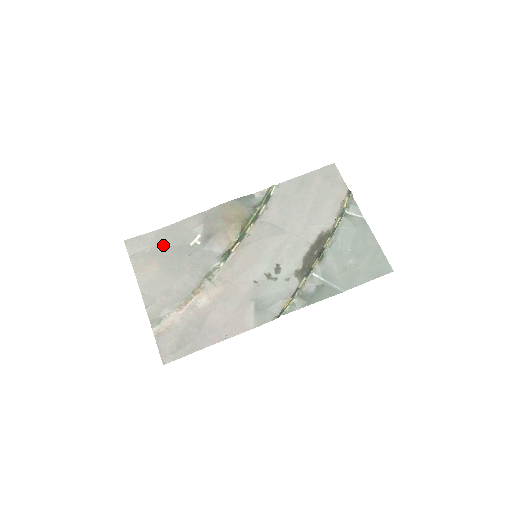
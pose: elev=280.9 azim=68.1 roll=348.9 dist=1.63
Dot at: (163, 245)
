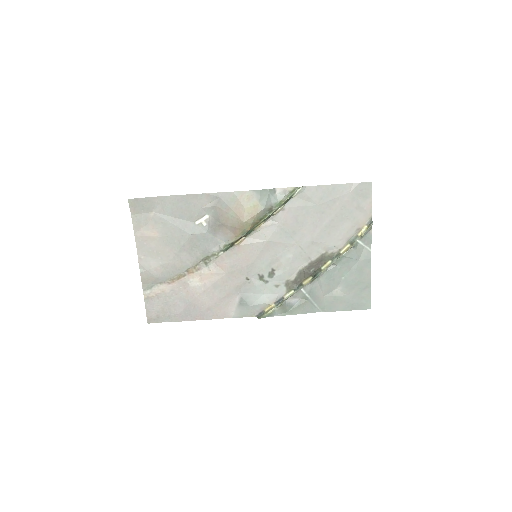
Dot at: (168, 214)
